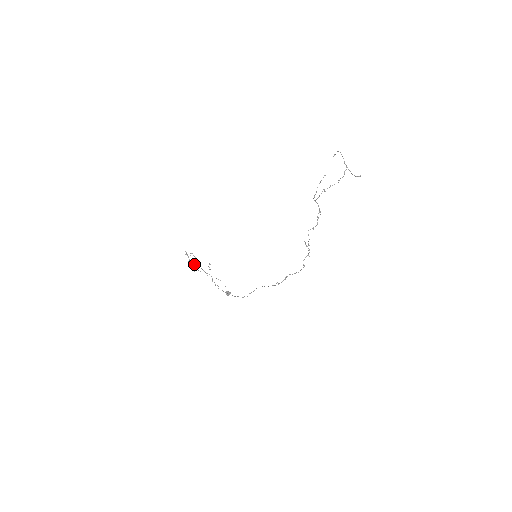
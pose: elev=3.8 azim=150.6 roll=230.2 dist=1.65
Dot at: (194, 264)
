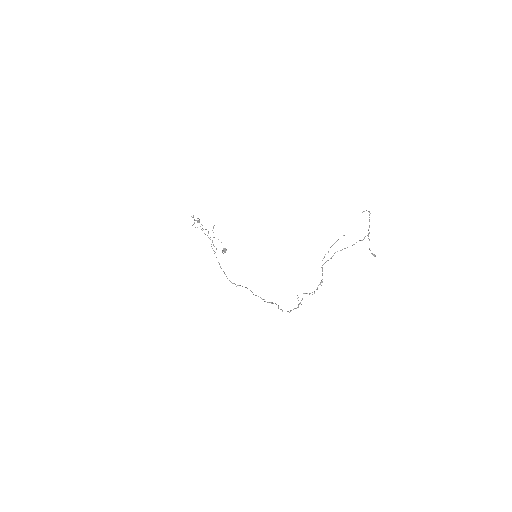
Dot at: (199, 221)
